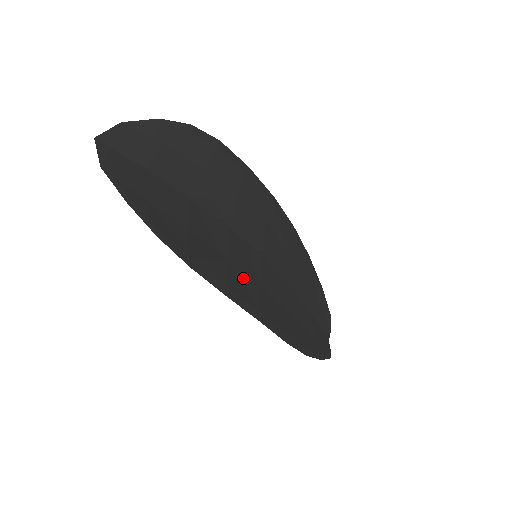
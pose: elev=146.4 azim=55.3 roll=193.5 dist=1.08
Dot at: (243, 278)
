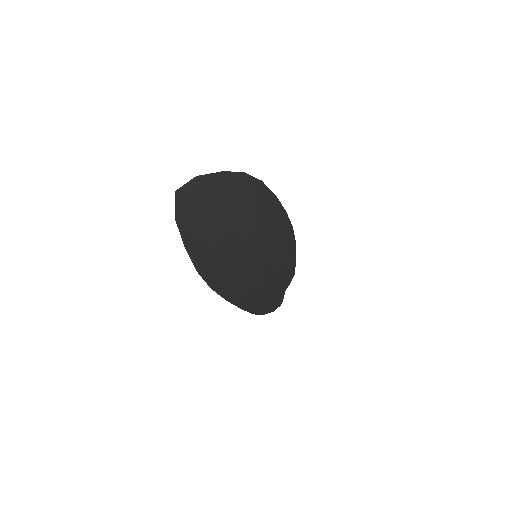
Dot at: (241, 281)
